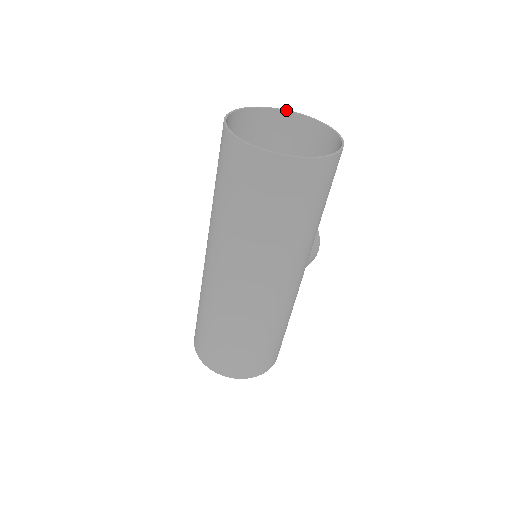
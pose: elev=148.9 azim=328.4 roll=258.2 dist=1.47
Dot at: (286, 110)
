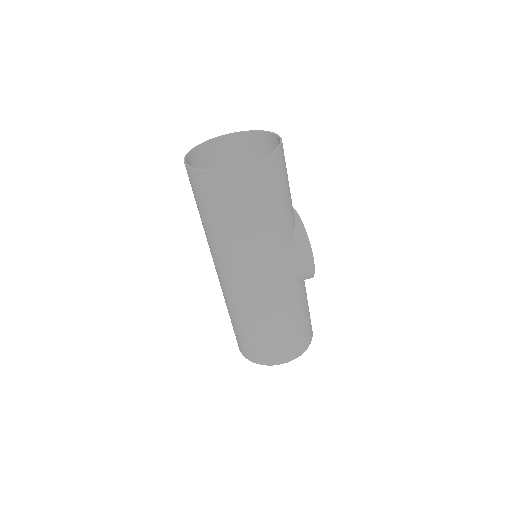
Dot at: (267, 131)
